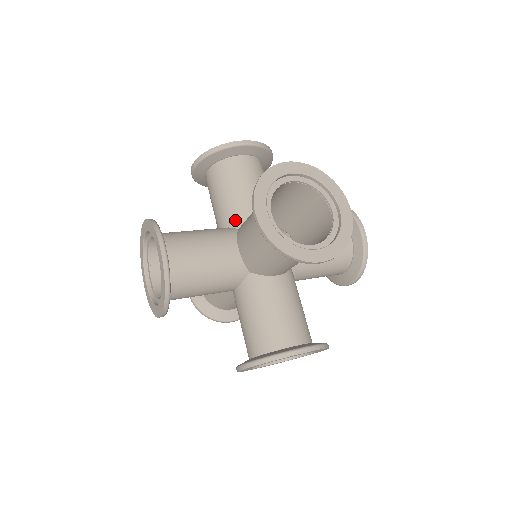
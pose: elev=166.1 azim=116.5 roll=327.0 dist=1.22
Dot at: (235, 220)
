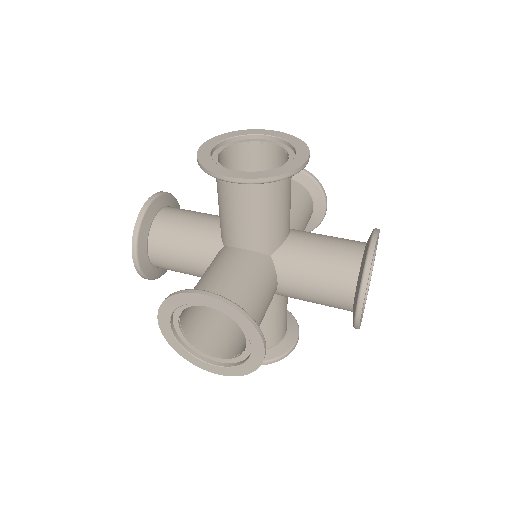
Dot at: (222, 237)
